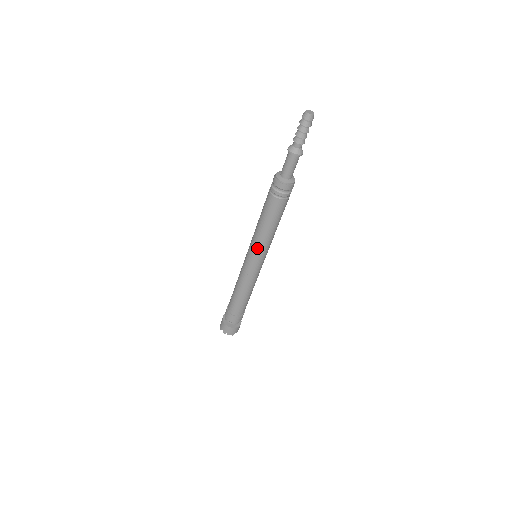
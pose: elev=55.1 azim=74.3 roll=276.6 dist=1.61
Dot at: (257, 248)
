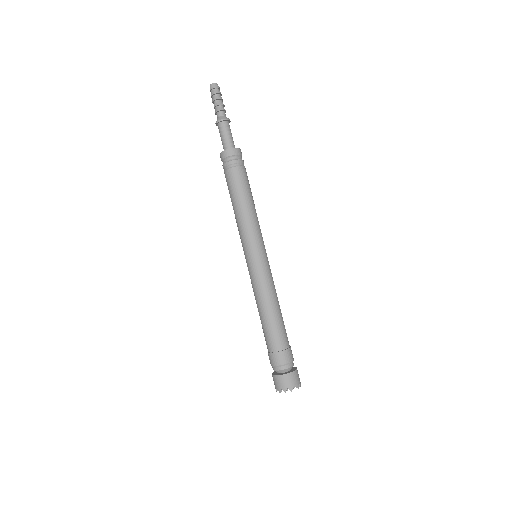
Dot at: (244, 238)
